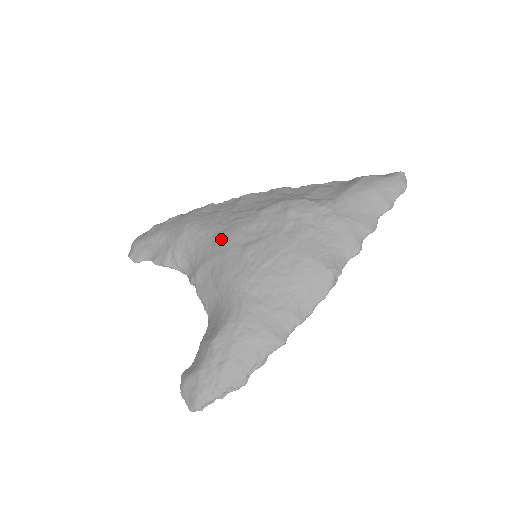
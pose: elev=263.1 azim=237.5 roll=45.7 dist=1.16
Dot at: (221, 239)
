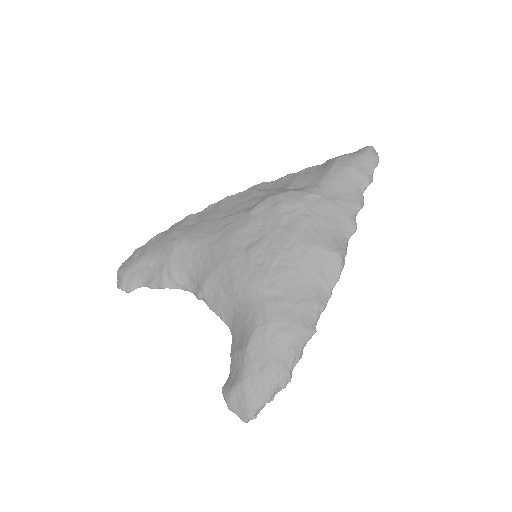
Dot at: (219, 248)
